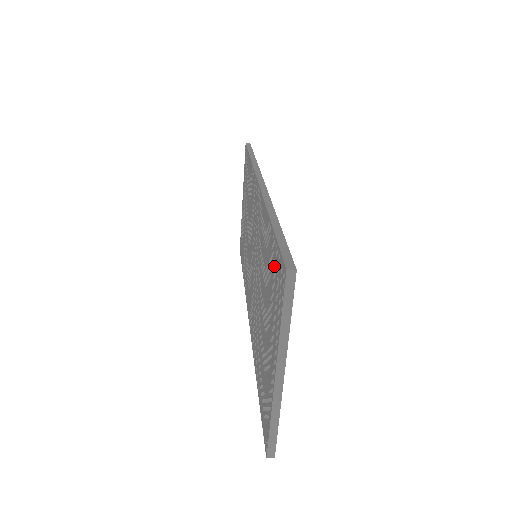
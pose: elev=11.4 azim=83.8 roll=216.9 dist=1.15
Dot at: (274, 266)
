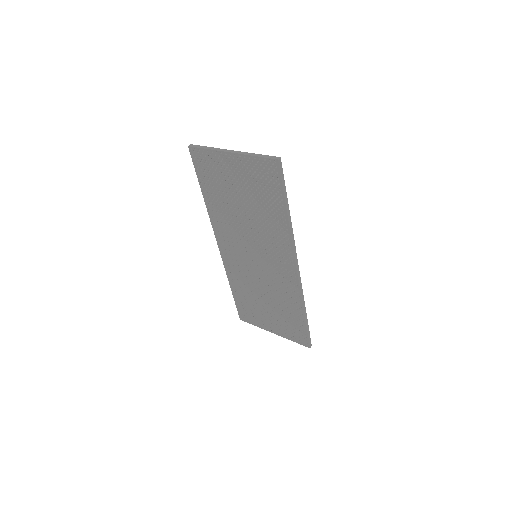
Dot at: (297, 328)
